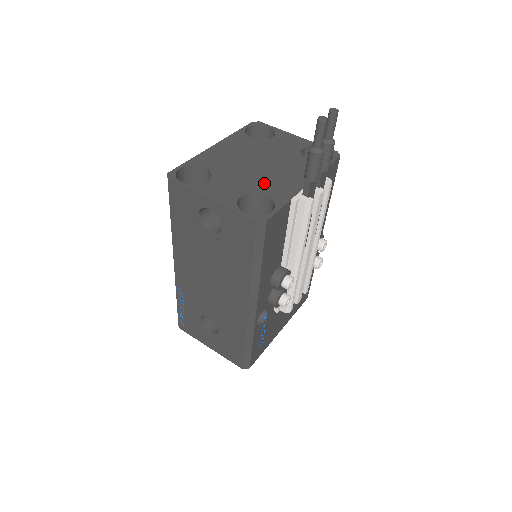
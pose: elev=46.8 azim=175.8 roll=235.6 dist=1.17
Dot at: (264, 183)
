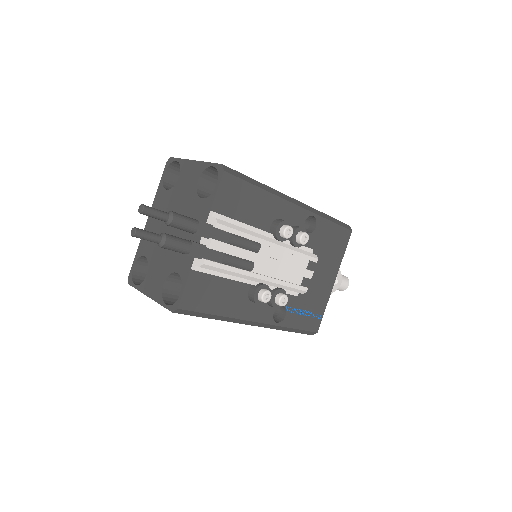
Dot at: (175, 256)
